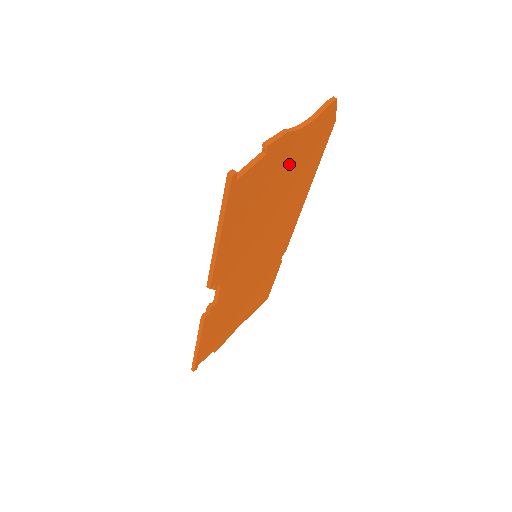
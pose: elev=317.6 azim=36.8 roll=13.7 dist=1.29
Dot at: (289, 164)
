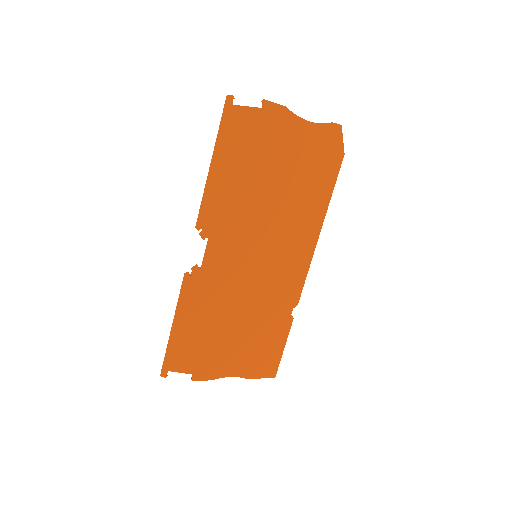
Dot at: (291, 152)
